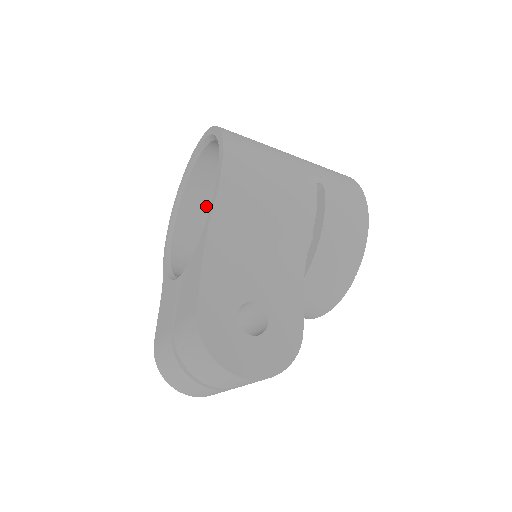
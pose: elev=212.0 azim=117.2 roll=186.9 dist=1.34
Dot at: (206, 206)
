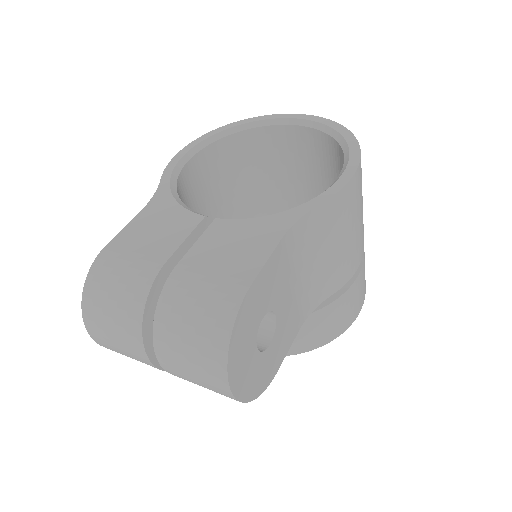
Dot at: (235, 163)
